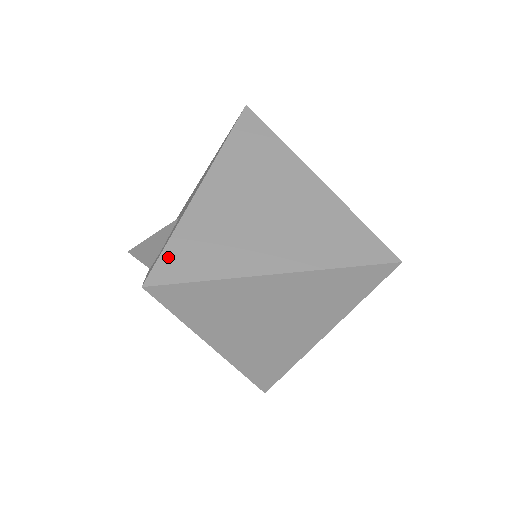
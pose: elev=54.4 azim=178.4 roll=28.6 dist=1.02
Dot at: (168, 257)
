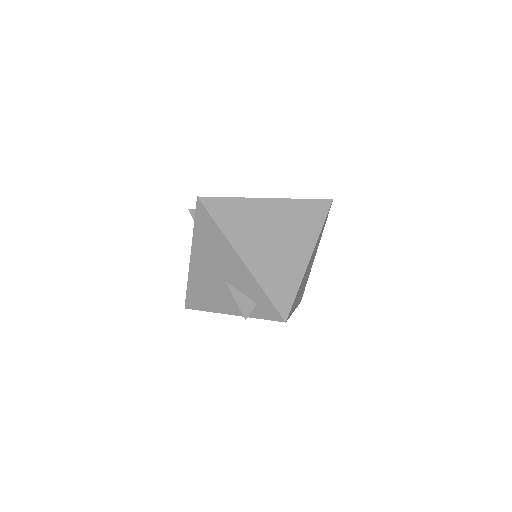
Dot at: (276, 301)
